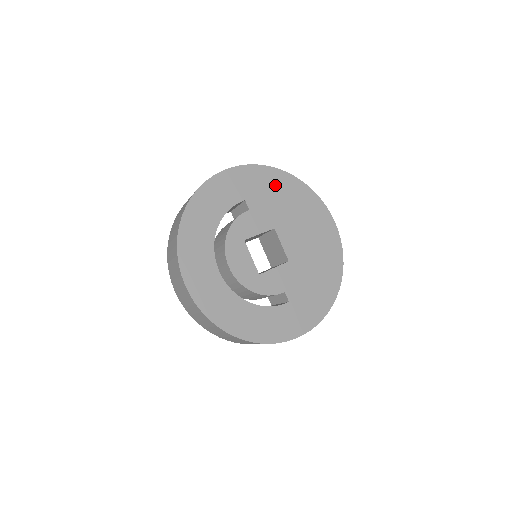
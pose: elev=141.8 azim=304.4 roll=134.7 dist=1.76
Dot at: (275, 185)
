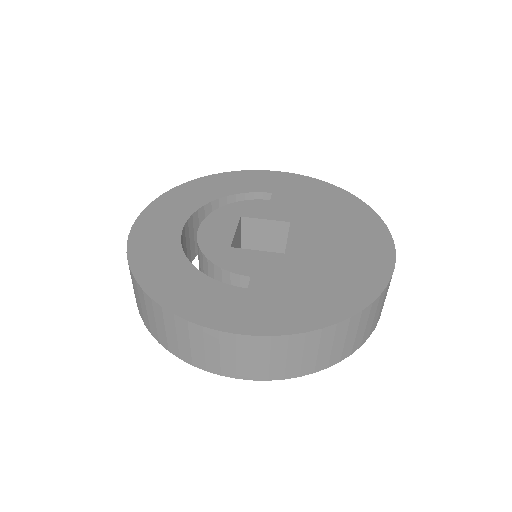
Dot at: (323, 195)
